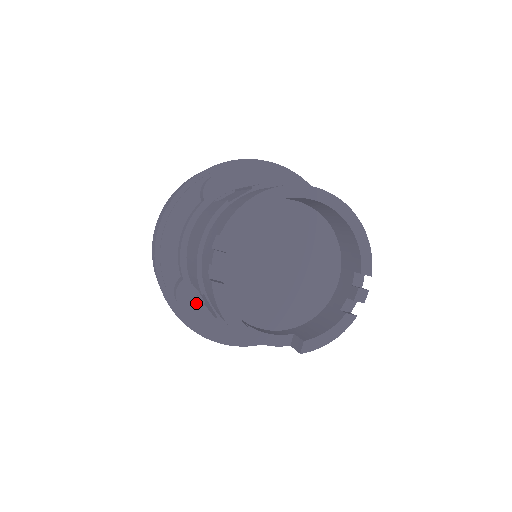
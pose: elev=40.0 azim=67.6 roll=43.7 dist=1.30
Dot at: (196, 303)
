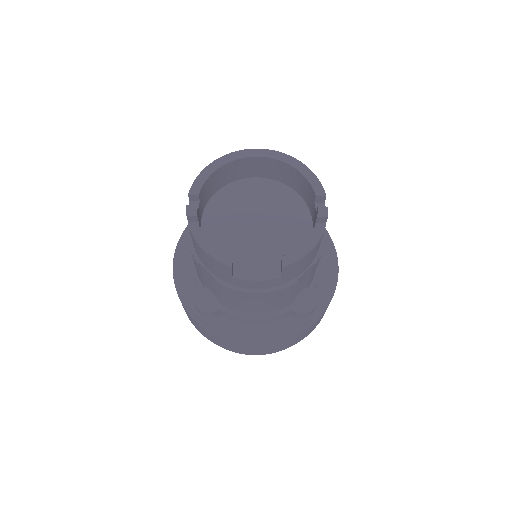
Dot at: (213, 304)
